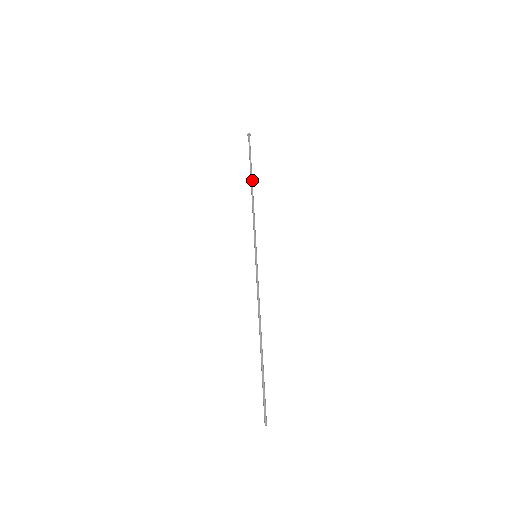
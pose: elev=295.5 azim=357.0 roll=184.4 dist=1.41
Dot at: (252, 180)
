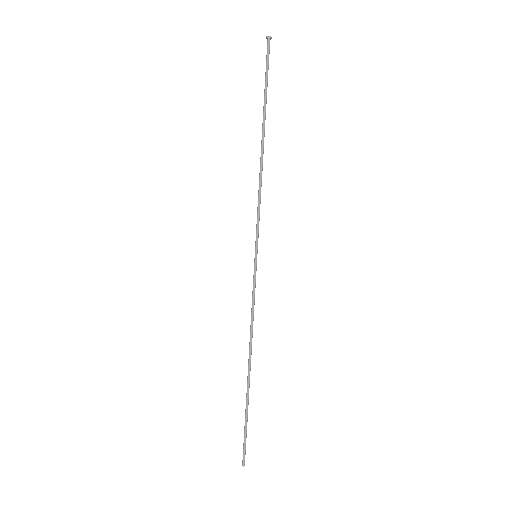
Dot at: occluded
